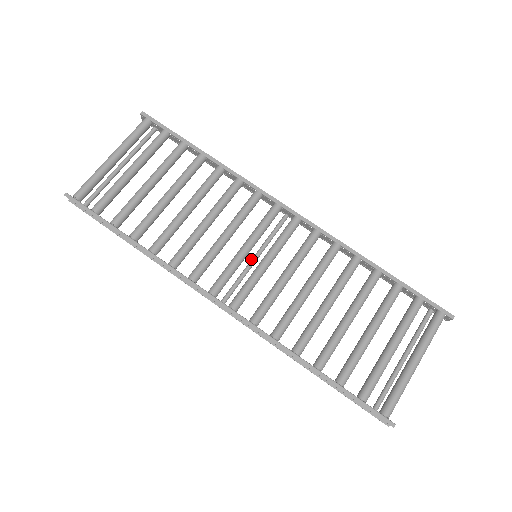
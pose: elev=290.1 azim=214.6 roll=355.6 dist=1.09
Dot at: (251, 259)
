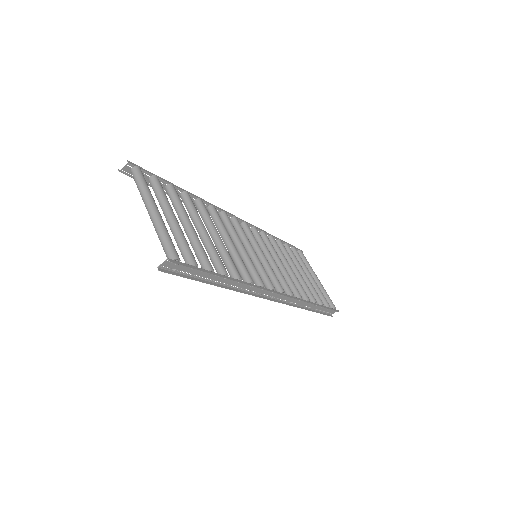
Dot at: occluded
